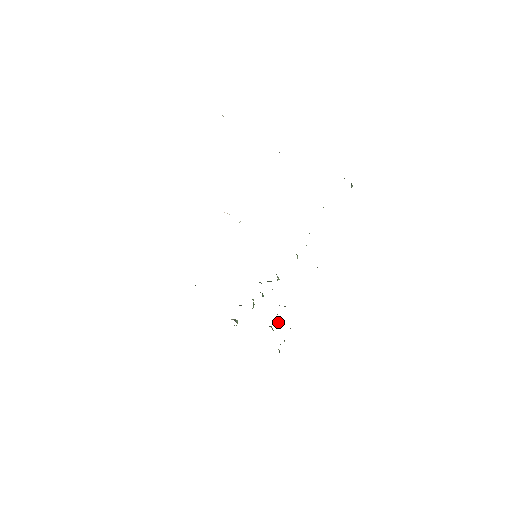
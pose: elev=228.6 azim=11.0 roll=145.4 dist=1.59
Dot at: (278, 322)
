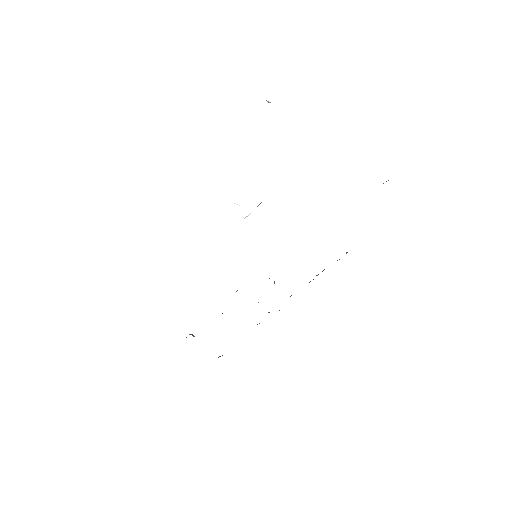
Dot at: occluded
